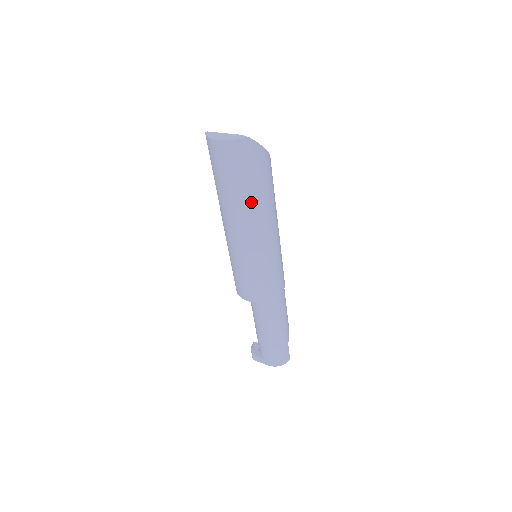
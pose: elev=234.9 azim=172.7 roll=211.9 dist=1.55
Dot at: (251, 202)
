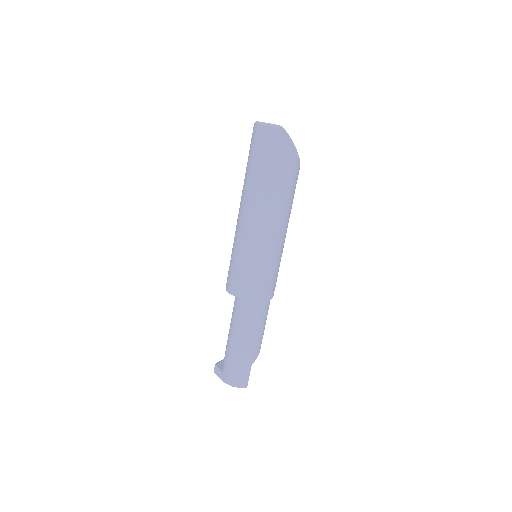
Dot at: (266, 189)
